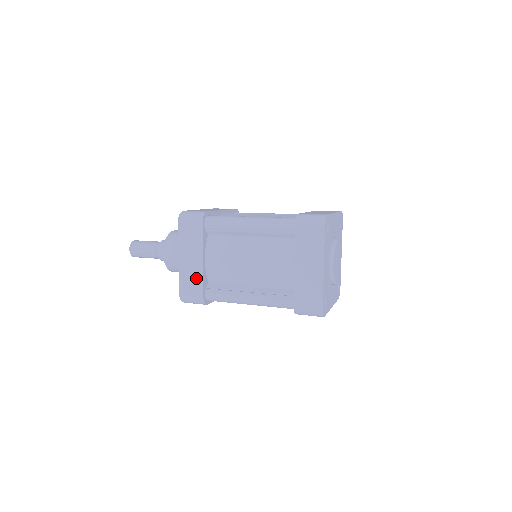
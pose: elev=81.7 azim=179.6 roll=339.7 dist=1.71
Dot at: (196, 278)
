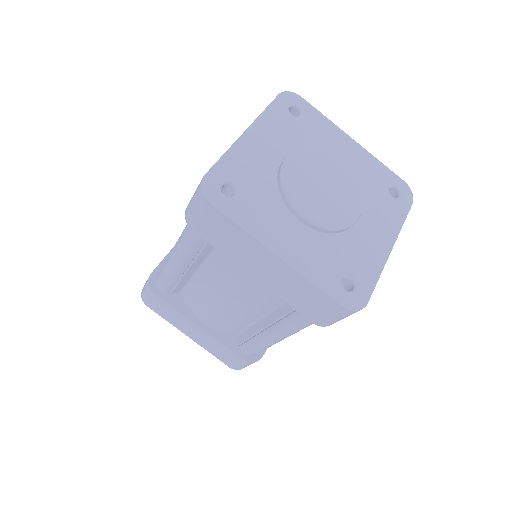
Dot at: occluded
